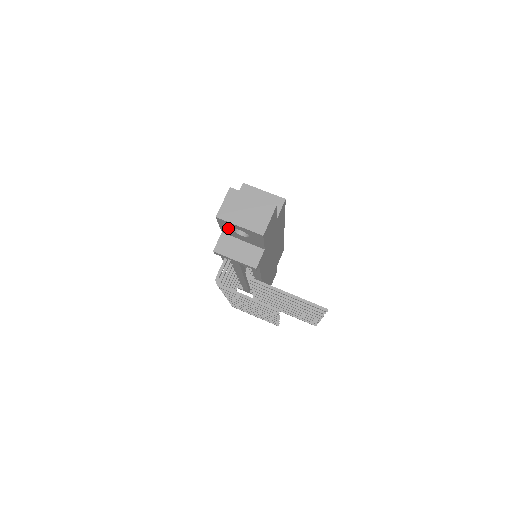
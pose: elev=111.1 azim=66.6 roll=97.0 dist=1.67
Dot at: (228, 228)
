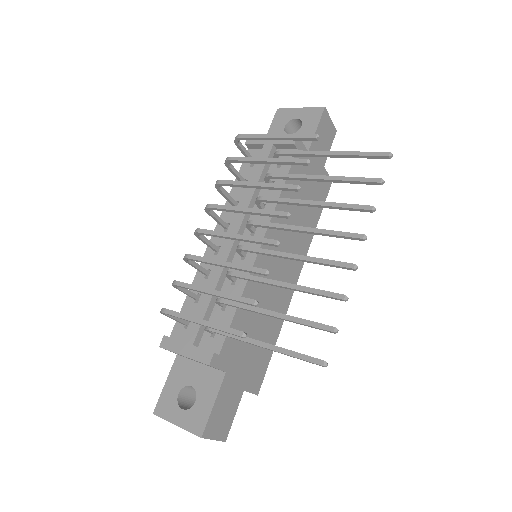
Dot at: (279, 128)
